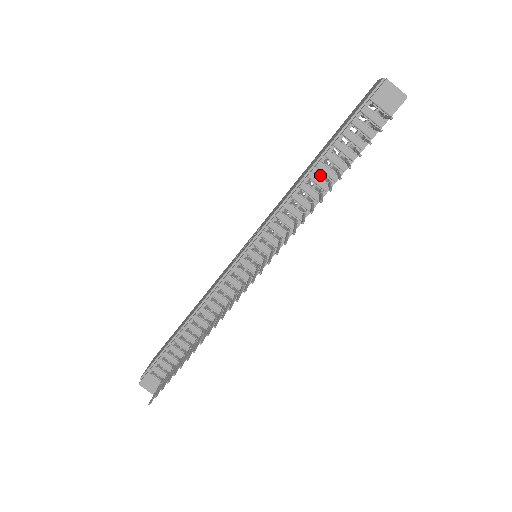
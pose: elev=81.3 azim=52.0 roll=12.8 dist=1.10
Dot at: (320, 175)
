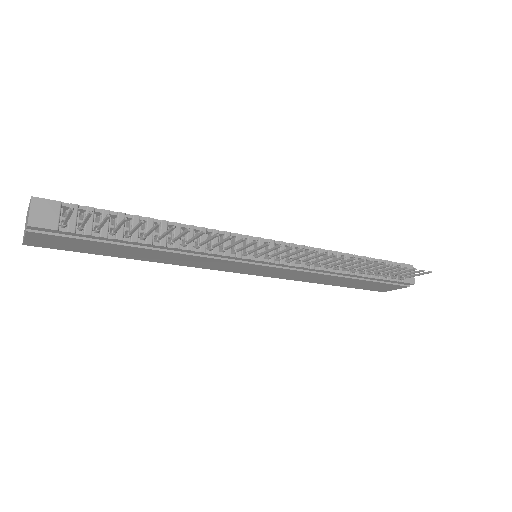
Dot at: occluded
